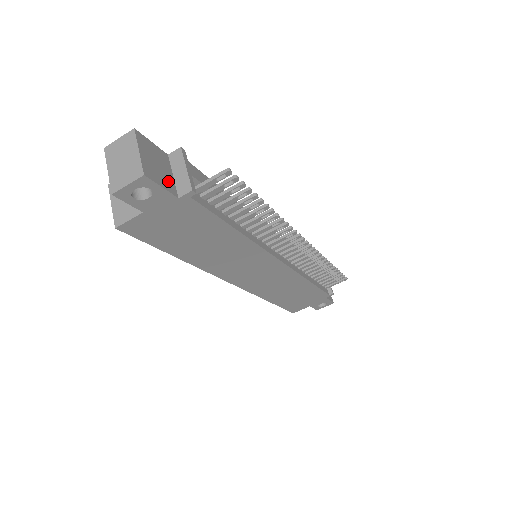
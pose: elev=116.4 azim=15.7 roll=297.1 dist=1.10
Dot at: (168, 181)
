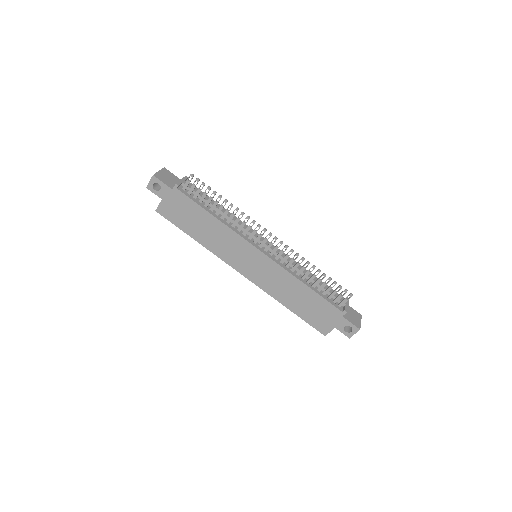
Dot at: (171, 184)
